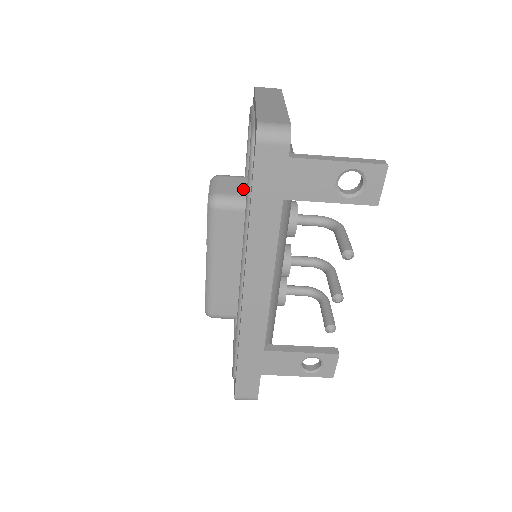
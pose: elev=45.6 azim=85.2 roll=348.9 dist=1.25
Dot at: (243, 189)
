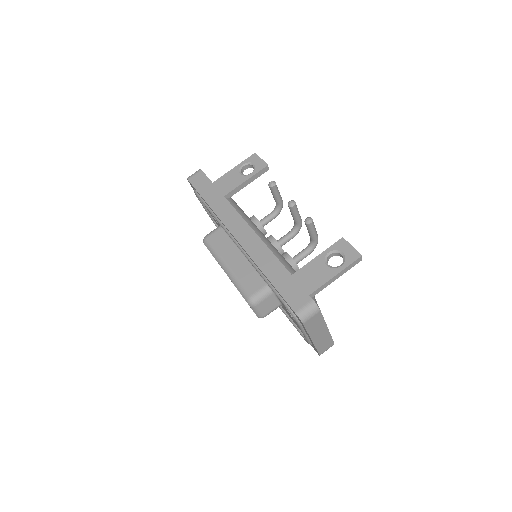
Dot at: occluded
